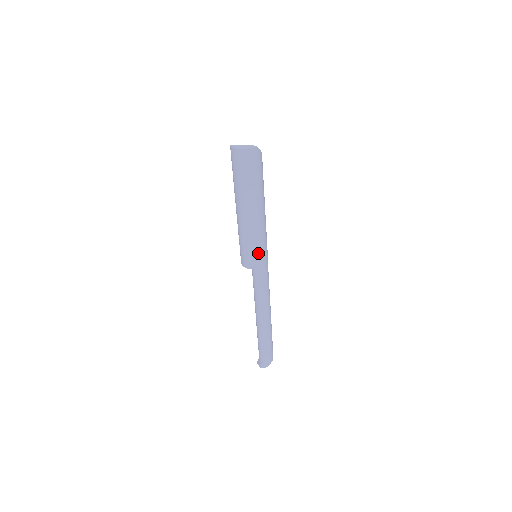
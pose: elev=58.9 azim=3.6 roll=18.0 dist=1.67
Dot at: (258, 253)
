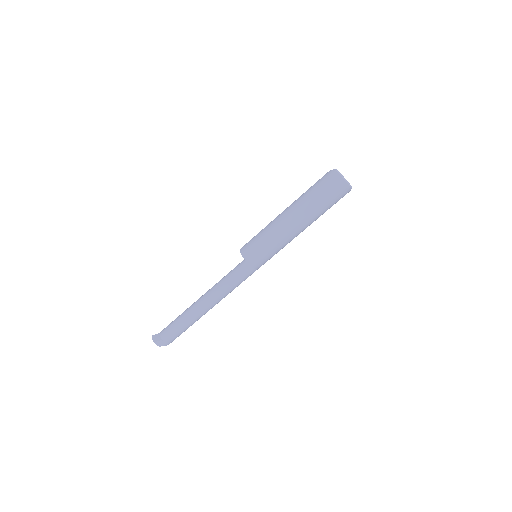
Dot at: (267, 257)
